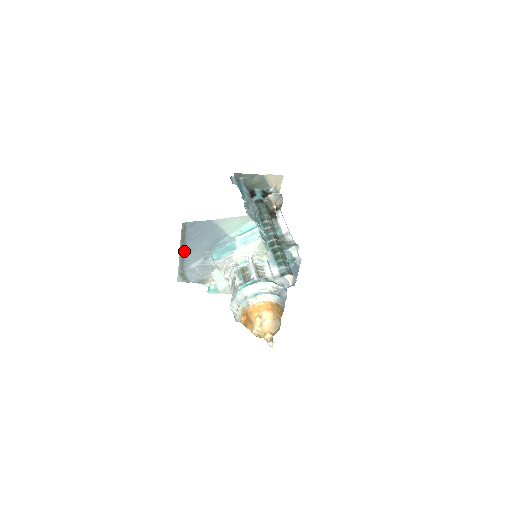
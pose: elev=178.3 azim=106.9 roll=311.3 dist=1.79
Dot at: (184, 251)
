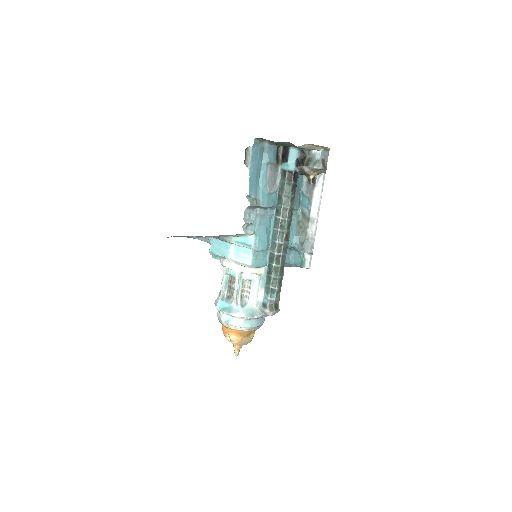
Dot at: occluded
